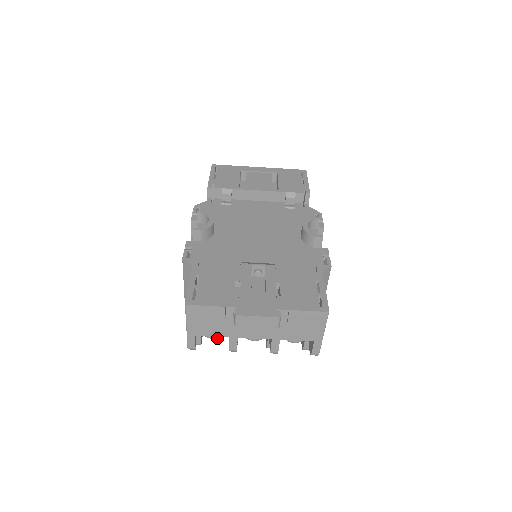
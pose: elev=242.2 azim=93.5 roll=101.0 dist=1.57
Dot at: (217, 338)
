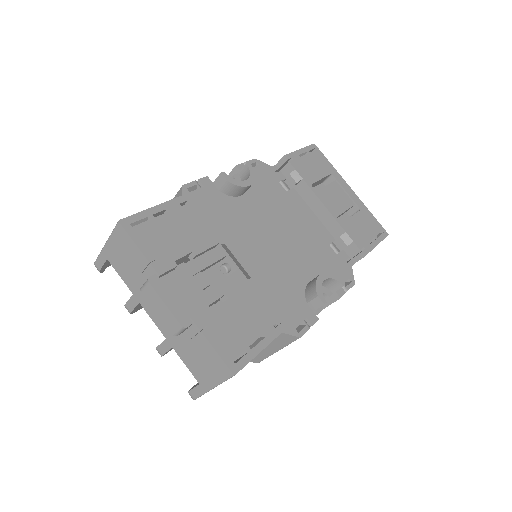
Dot at: occluded
